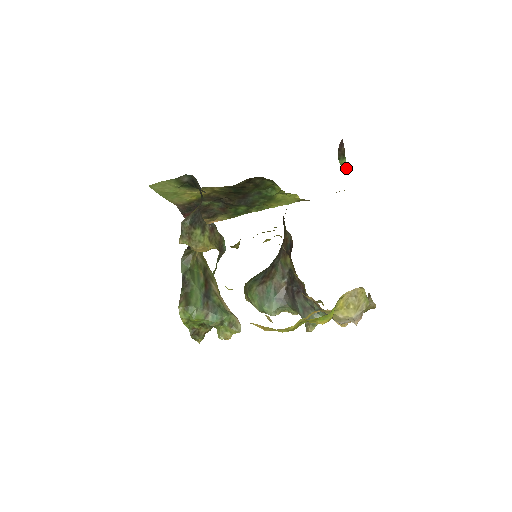
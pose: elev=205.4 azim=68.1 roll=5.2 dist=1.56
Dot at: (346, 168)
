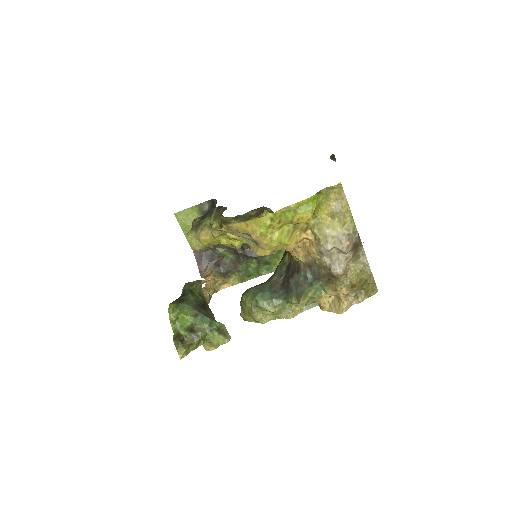
Dot at: occluded
